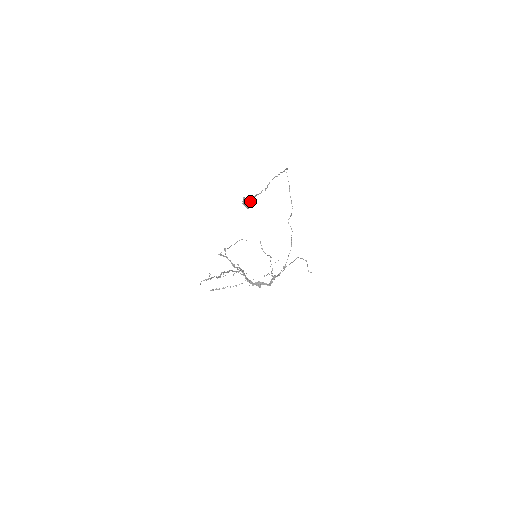
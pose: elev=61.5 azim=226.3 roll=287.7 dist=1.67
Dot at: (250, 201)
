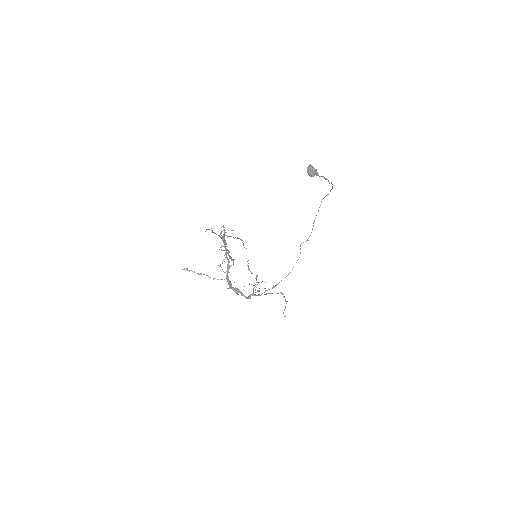
Dot at: occluded
